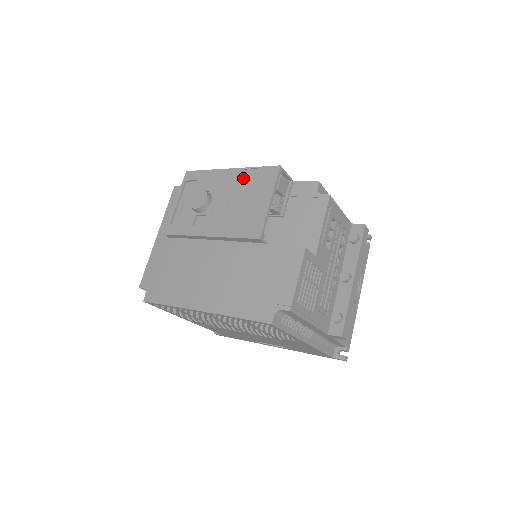
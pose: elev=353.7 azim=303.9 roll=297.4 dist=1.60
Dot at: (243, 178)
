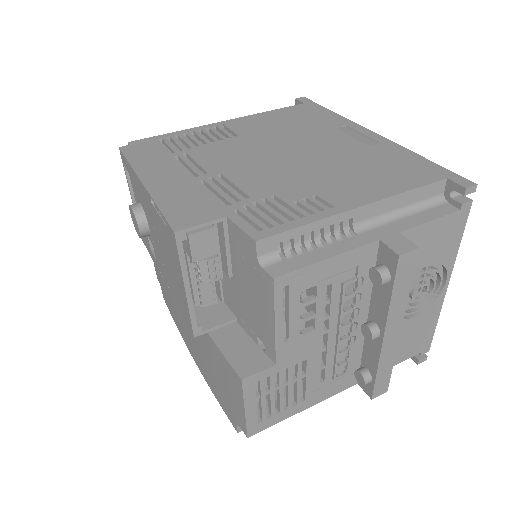
Dot at: (155, 217)
